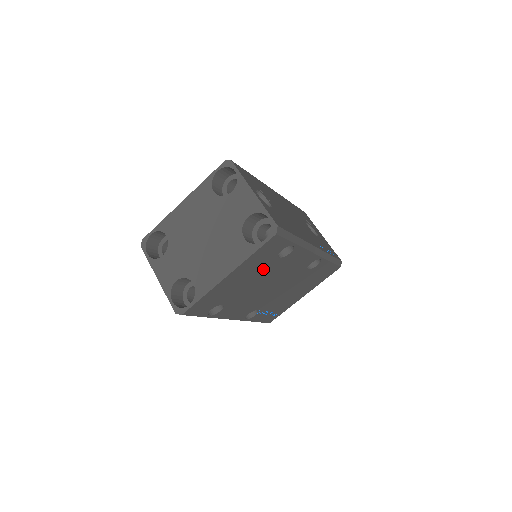
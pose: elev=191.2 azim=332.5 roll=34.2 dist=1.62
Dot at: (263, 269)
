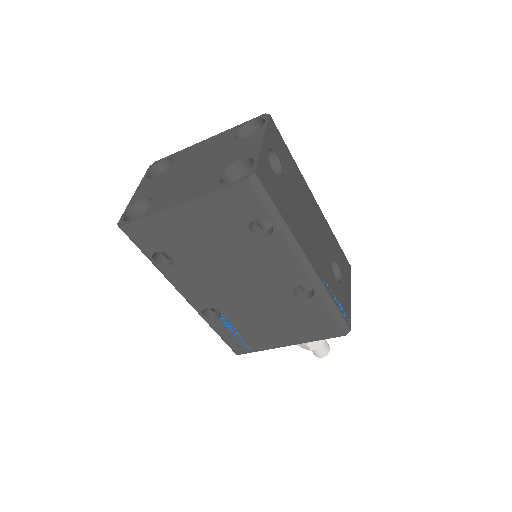
Dot at: (228, 236)
